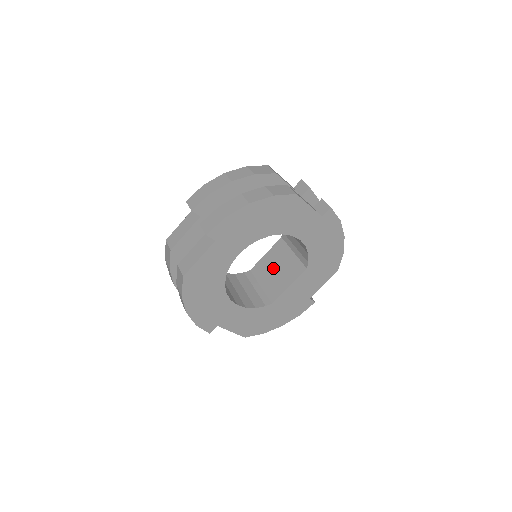
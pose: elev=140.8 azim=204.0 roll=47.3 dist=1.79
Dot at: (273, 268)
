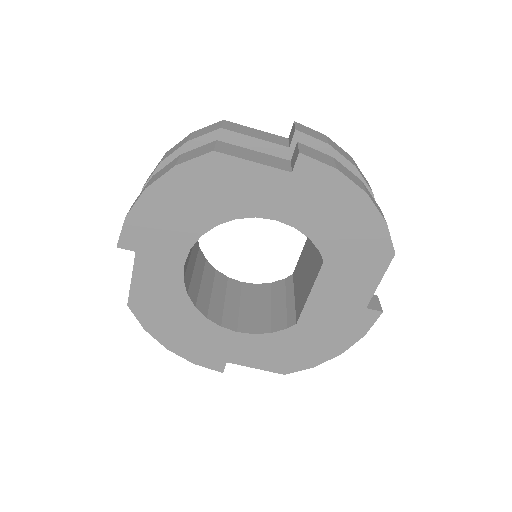
Dot at: (304, 267)
